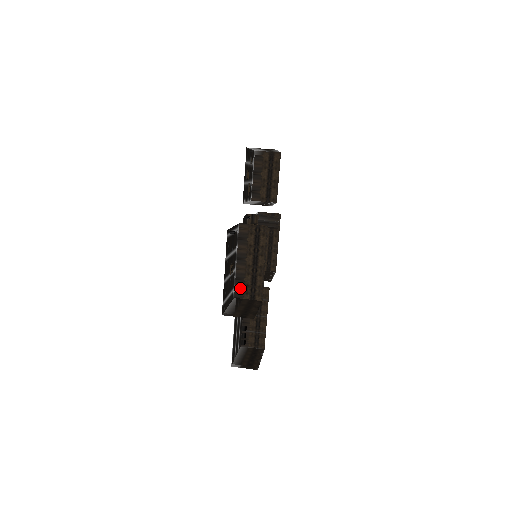
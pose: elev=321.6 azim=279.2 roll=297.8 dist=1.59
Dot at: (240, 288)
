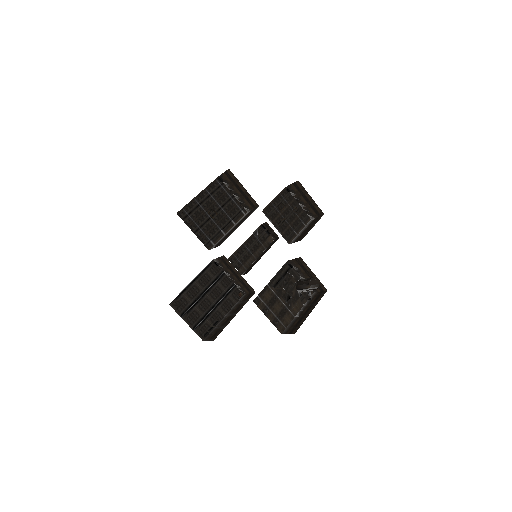
Dot at: occluded
